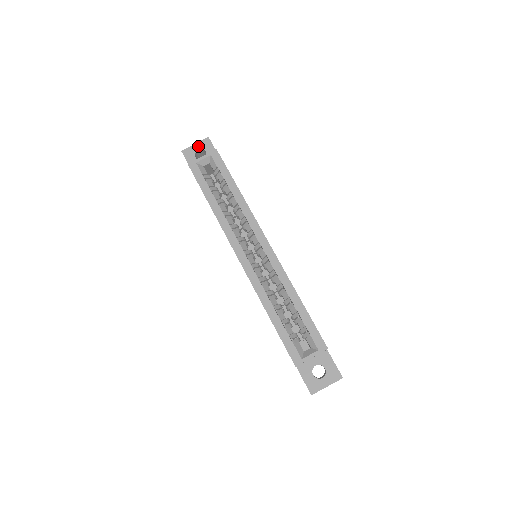
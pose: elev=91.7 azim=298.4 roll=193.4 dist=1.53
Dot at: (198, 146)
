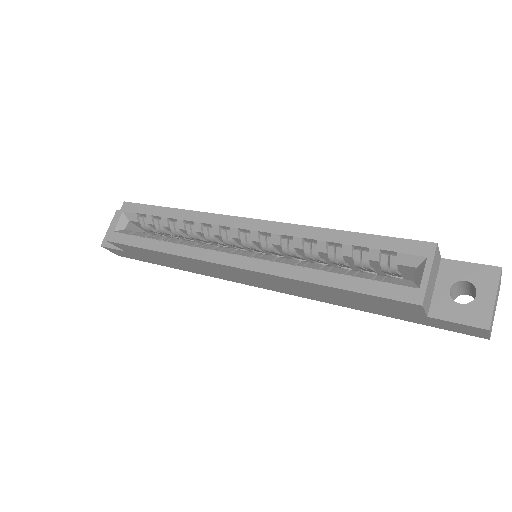
Dot at: occluded
